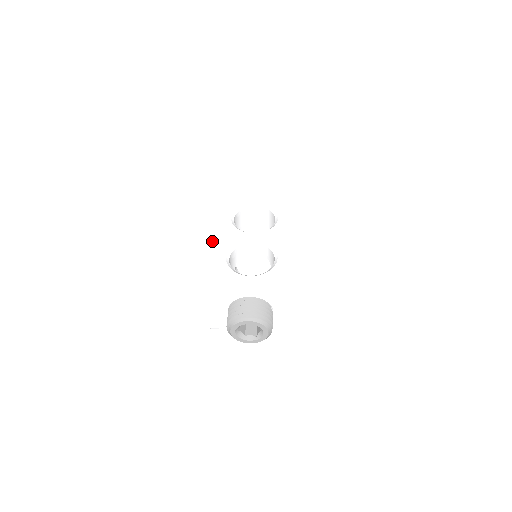
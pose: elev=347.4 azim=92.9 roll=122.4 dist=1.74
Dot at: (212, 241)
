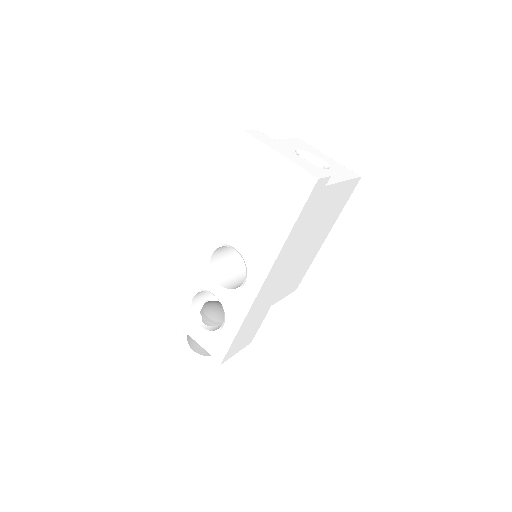
Dot at: (185, 274)
